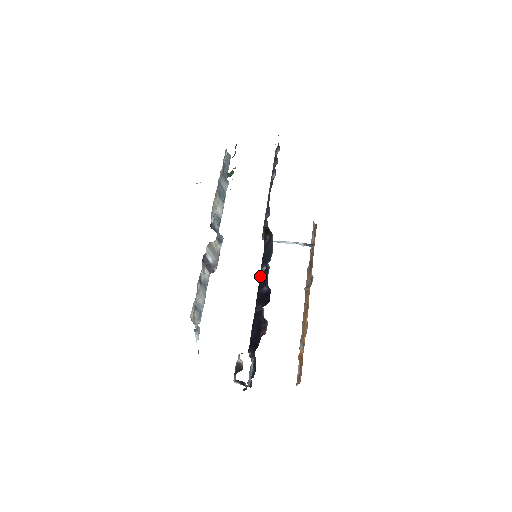
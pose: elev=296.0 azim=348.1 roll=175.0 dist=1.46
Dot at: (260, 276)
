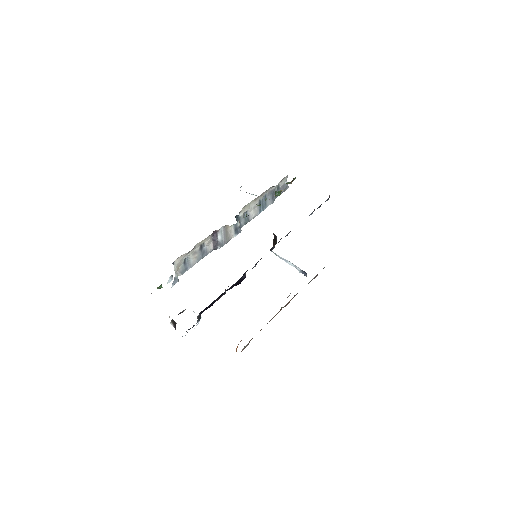
Dot at: occluded
